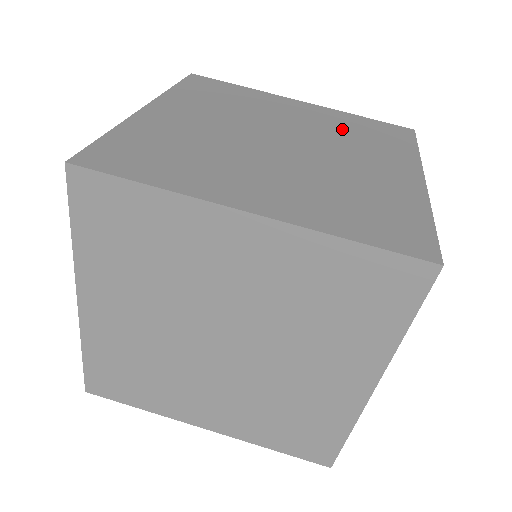
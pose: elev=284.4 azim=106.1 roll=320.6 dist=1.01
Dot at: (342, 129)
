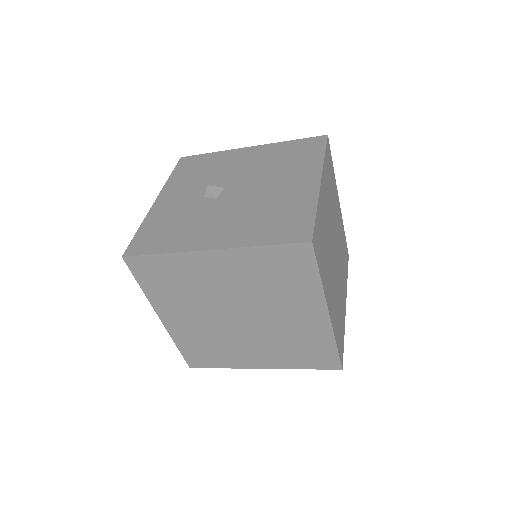
Dot at: (295, 338)
